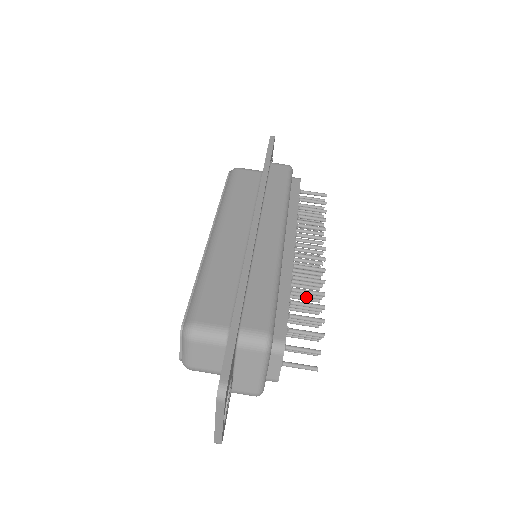
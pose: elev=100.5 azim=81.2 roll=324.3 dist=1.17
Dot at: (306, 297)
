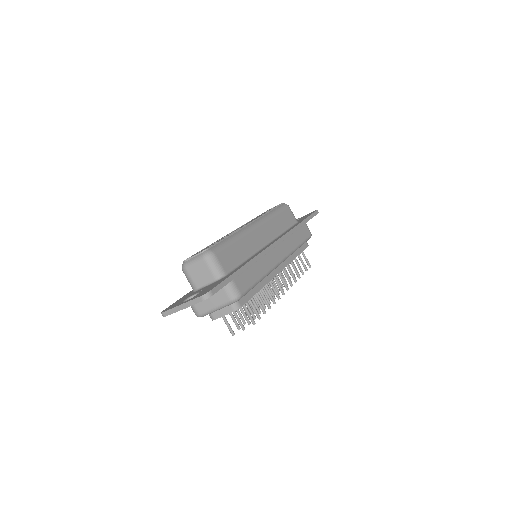
Dot at: occluded
